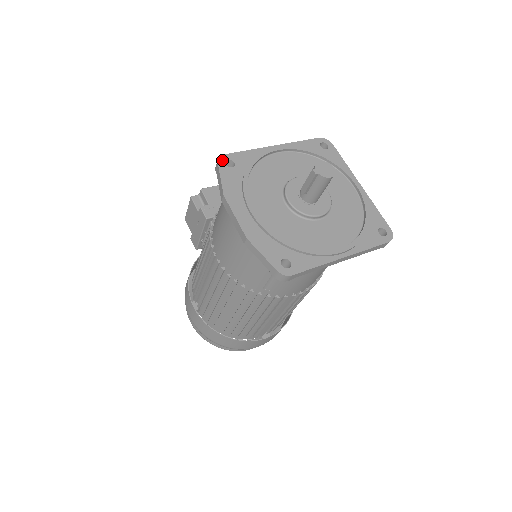
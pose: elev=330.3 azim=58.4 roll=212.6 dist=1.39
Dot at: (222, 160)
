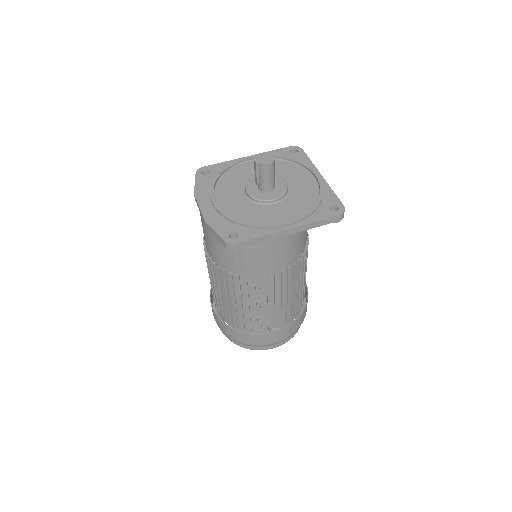
Dot at: (200, 171)
